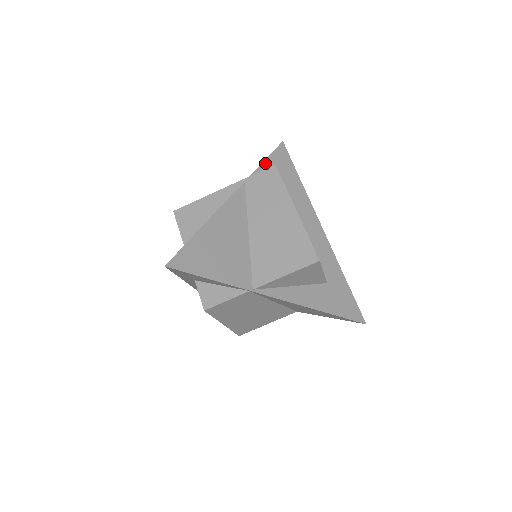
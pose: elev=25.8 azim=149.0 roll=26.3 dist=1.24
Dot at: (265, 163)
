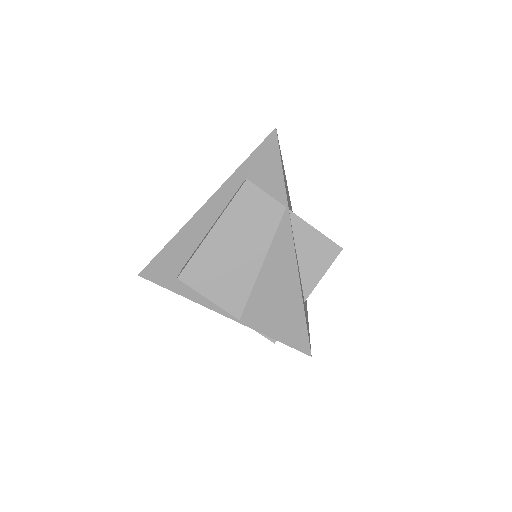
Dot at: occluded
